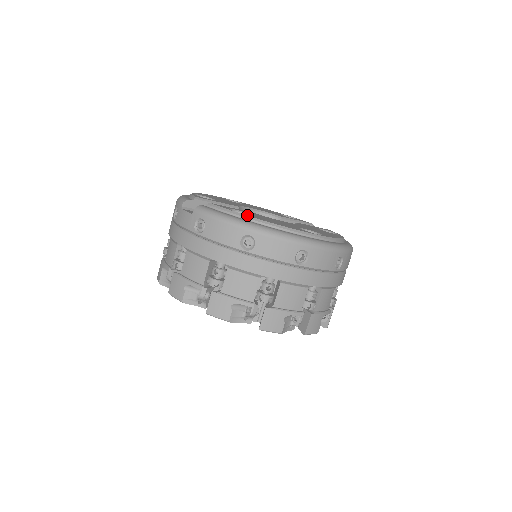
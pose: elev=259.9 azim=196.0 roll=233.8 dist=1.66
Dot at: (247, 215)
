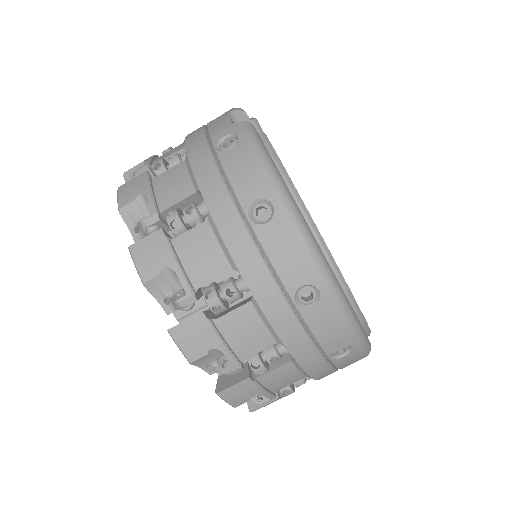
Dot at: occluded
